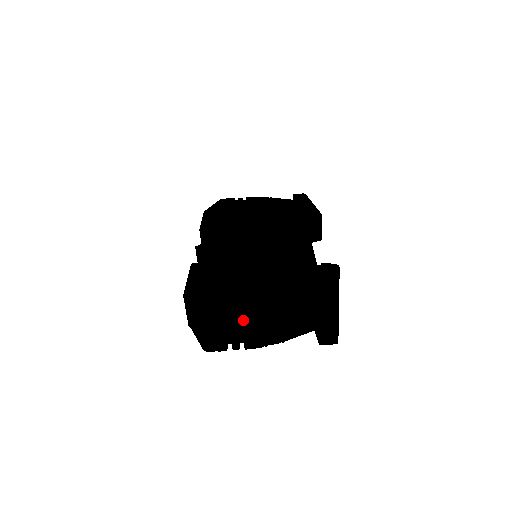
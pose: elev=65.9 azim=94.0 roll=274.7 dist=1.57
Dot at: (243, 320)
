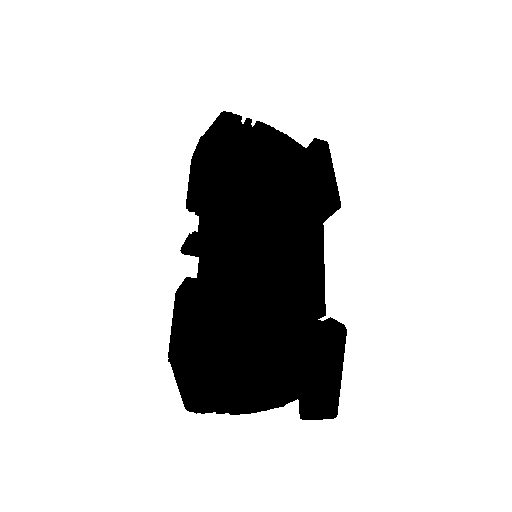
Dot at: (243, 412)
